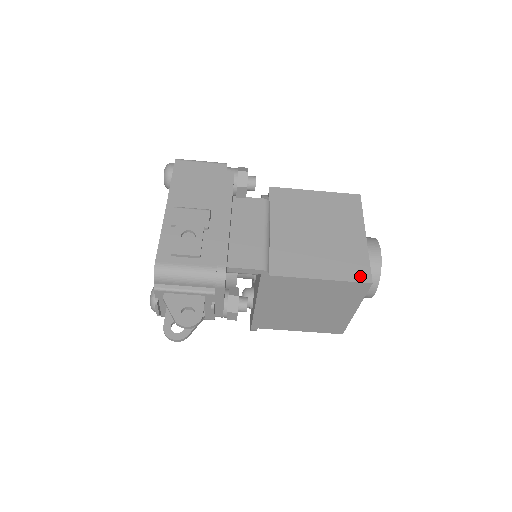
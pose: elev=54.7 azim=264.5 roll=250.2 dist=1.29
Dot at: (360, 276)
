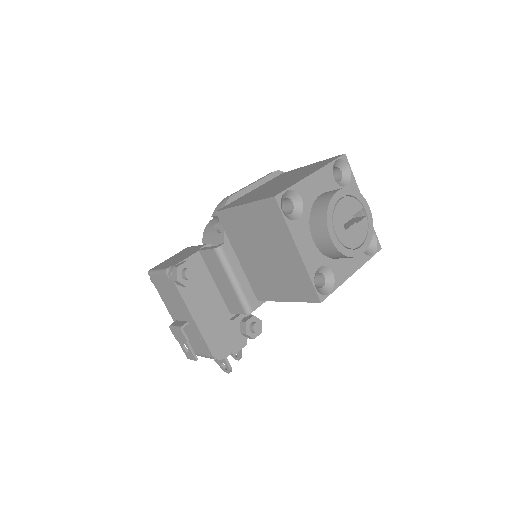
Dot at: (310, 297)
